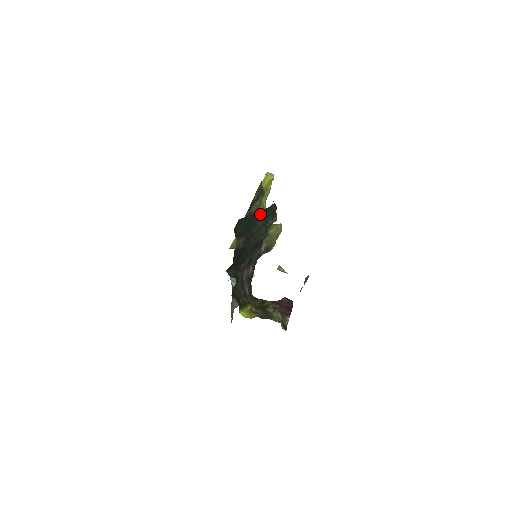
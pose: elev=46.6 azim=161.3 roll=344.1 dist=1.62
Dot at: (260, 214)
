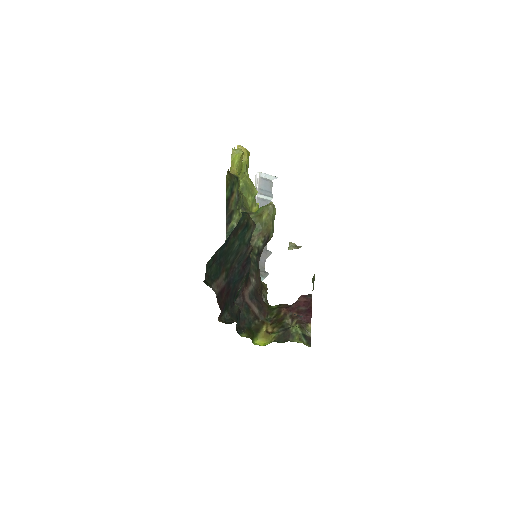
Dot at: (230, 238)
